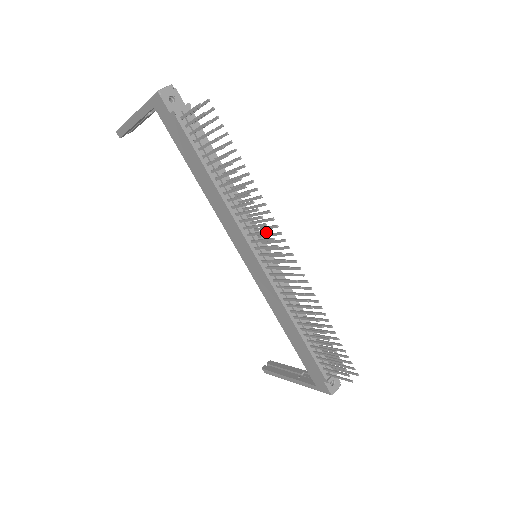
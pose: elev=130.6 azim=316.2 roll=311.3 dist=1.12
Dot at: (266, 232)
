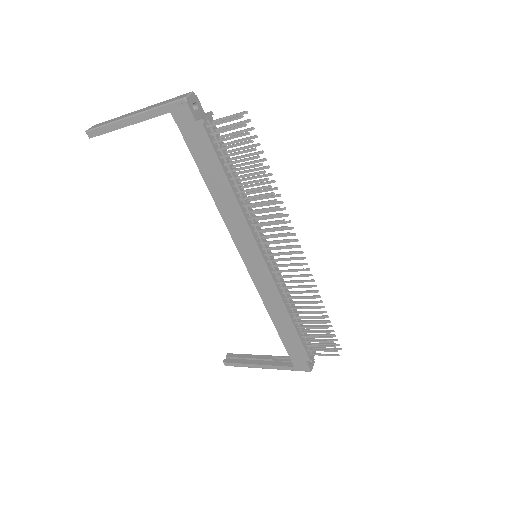
Dot at: (285, 234)
